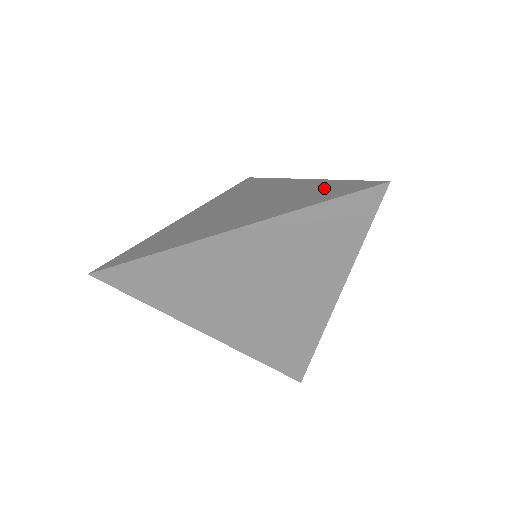
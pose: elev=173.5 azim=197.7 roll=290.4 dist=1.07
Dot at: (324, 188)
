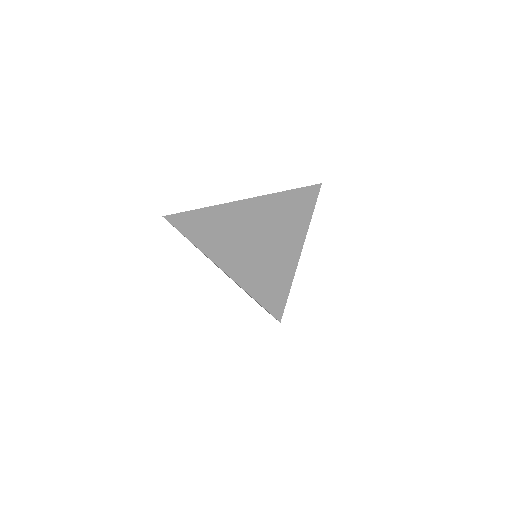
Dot at: (277, 281)
